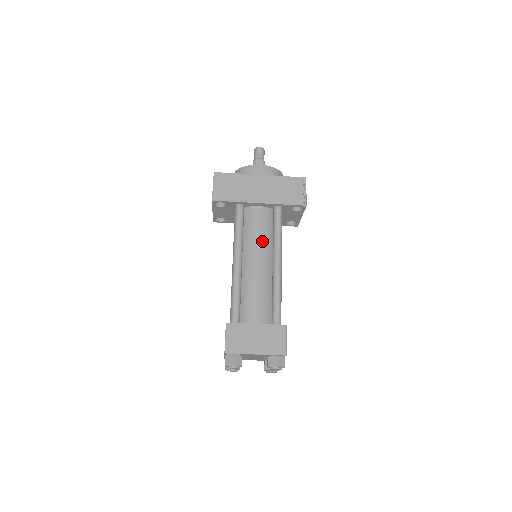
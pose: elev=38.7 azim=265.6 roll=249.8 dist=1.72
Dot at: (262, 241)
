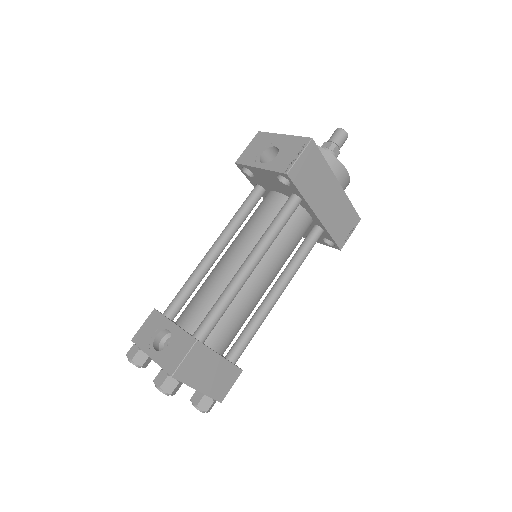
Dot at: (284, 257)
